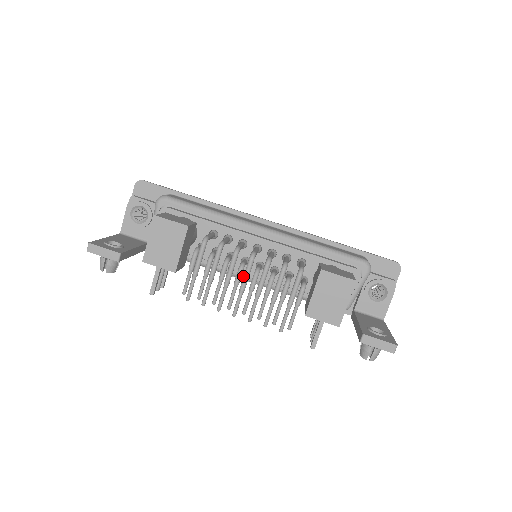
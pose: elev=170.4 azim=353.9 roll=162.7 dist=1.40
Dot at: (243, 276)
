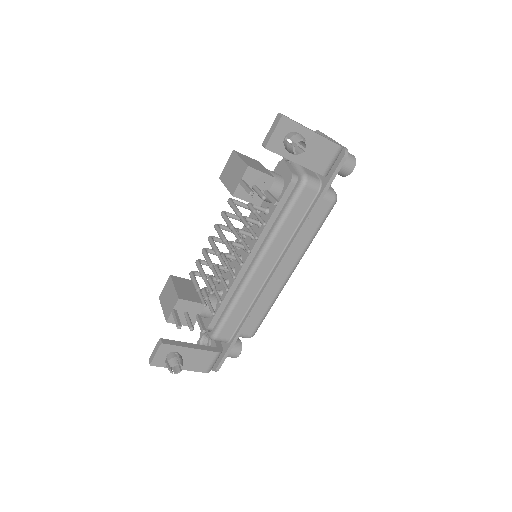
Dot at: (213, 249)
